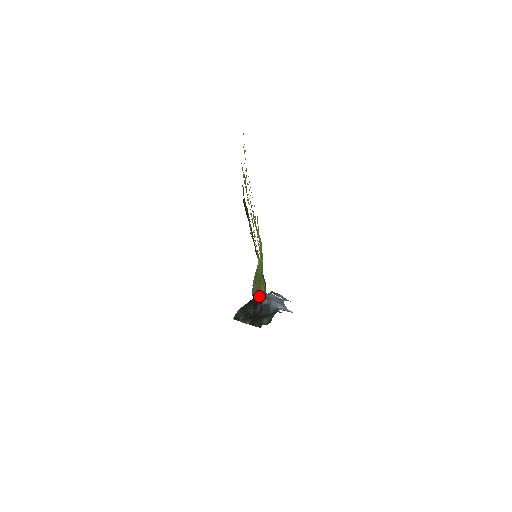
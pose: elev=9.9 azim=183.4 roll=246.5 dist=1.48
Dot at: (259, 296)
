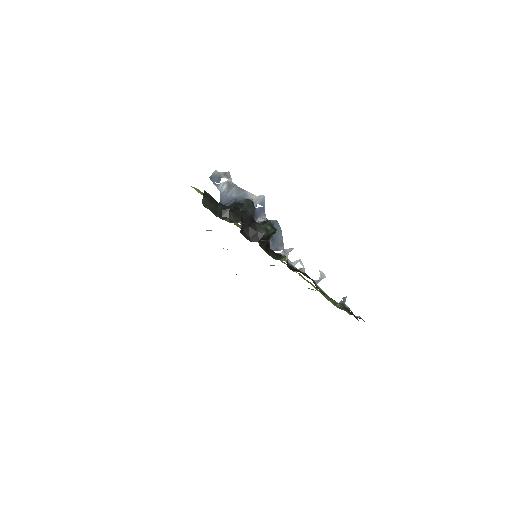
Dot at: occluded
